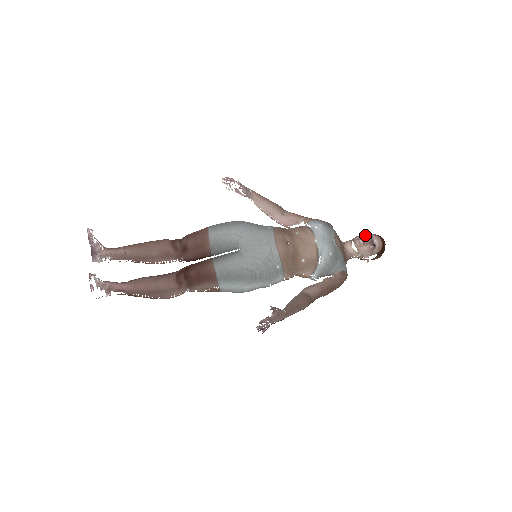
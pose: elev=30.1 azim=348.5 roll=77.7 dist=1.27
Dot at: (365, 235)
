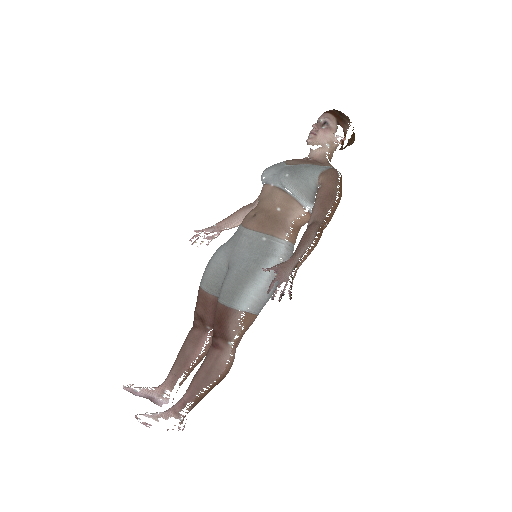
Dot at: (312, 129)
